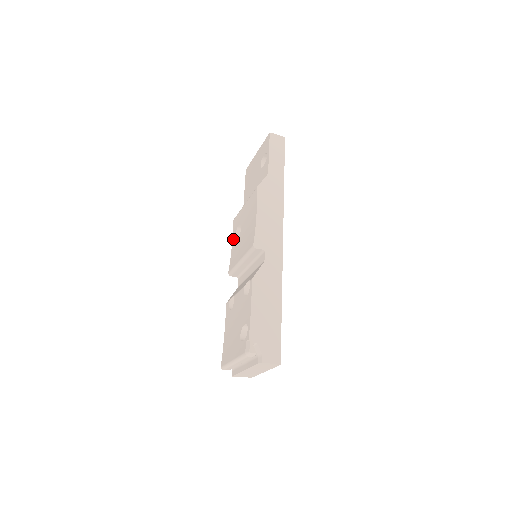
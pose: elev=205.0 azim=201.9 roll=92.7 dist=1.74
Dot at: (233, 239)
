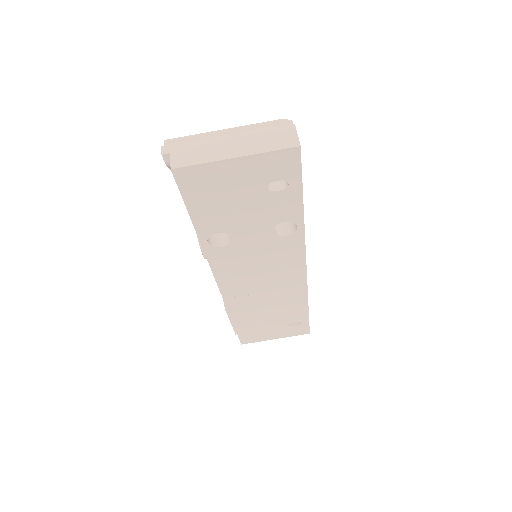
Dot at: occluded
